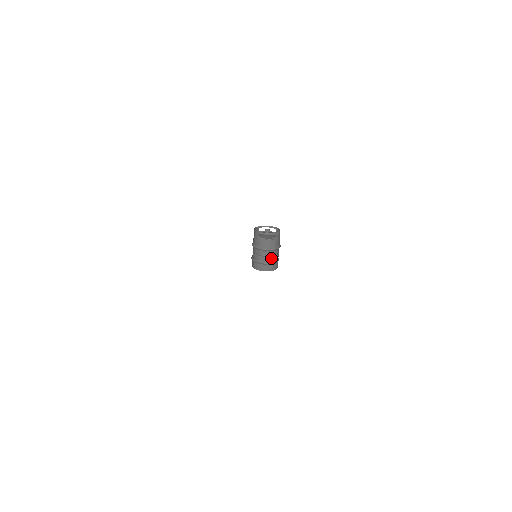
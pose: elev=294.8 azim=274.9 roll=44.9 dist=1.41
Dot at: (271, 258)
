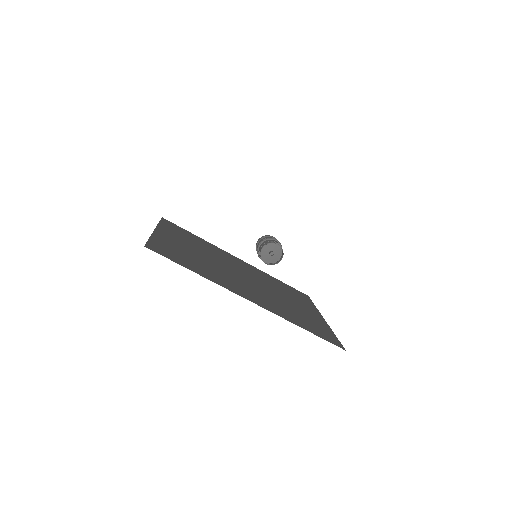
Dot at: occluded
